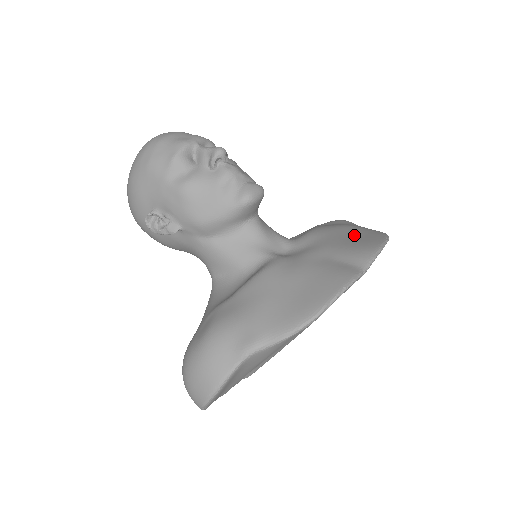
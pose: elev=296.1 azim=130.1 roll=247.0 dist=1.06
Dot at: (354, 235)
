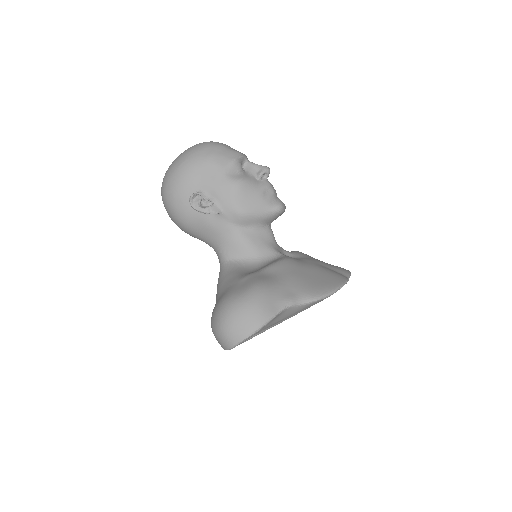
Dot at: occluded
